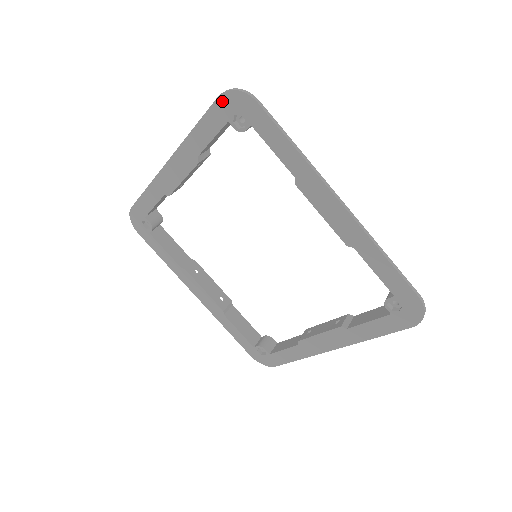
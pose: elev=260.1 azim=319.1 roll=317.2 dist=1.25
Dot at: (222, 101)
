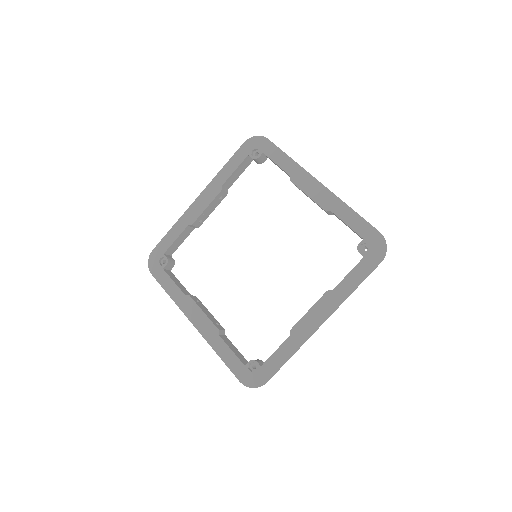
Dot at: (246, 144)
